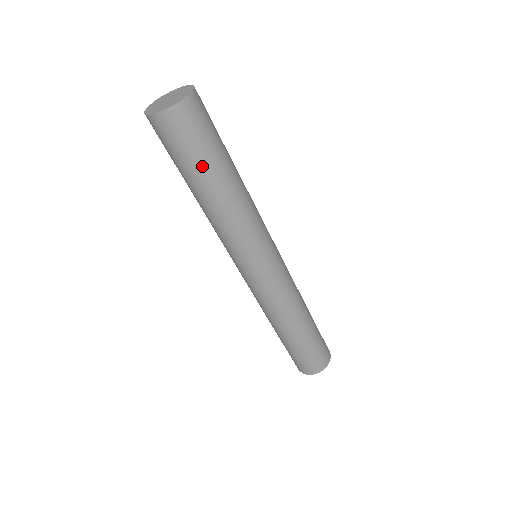
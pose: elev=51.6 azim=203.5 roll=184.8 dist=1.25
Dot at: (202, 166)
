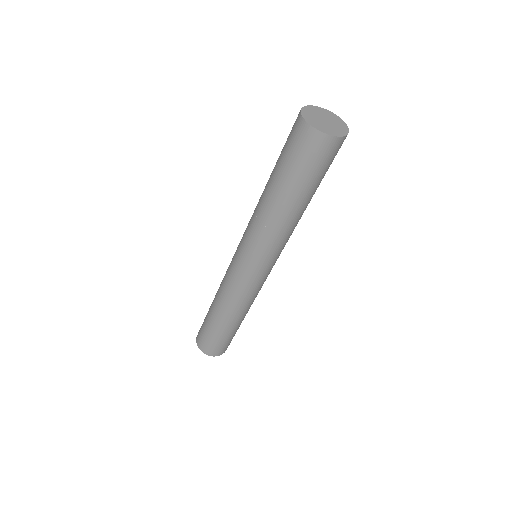
Dot at: (309, 186)
